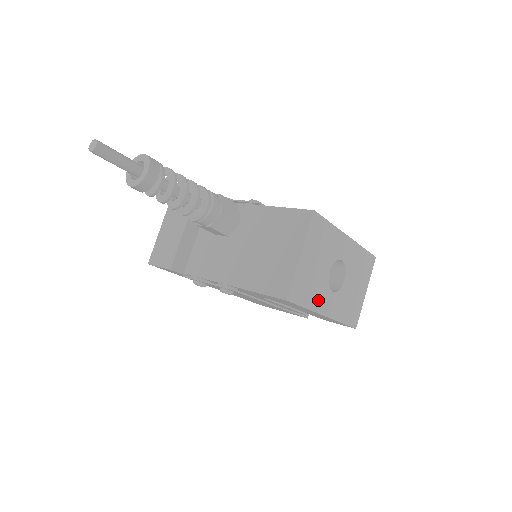
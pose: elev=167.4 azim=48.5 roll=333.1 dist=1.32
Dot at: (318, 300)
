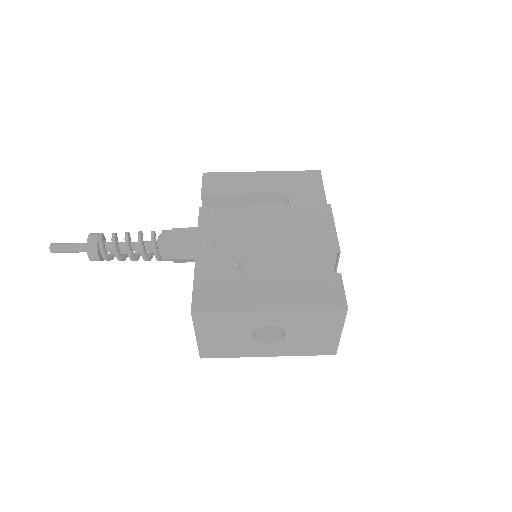
Dot at: (247, 351)
